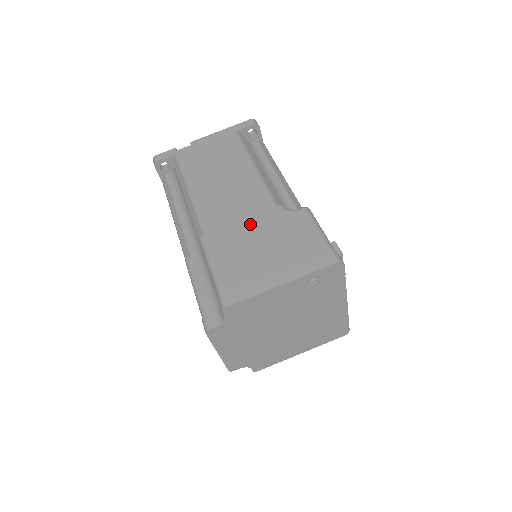
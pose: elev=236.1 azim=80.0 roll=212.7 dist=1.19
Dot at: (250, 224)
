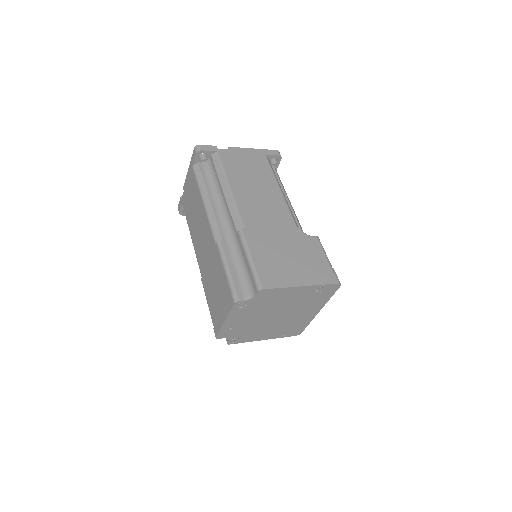
Dot at: (279, 233)
